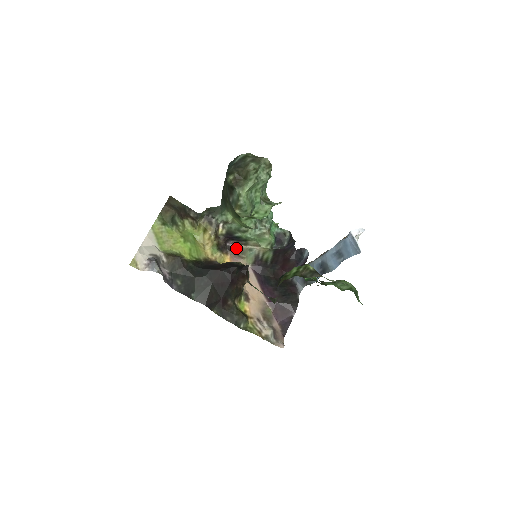
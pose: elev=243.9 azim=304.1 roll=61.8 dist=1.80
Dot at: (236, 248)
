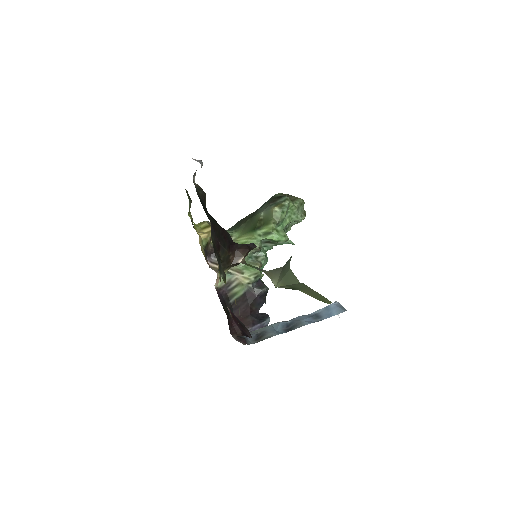
Dot at: (212, 267)
